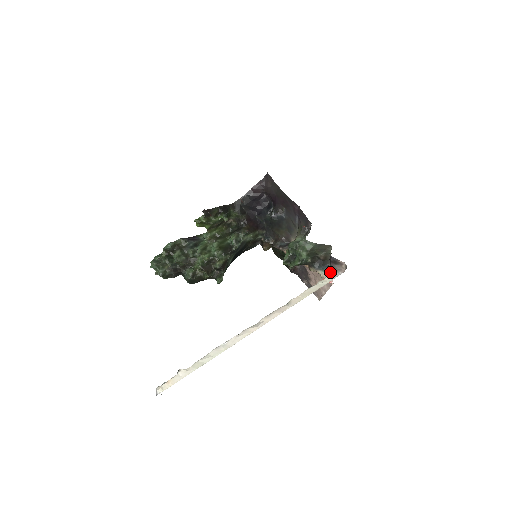
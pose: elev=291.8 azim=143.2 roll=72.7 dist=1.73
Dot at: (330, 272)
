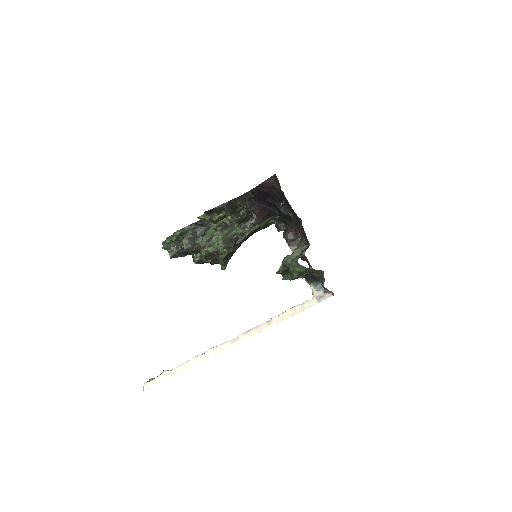
Dot at: (321, 291)
